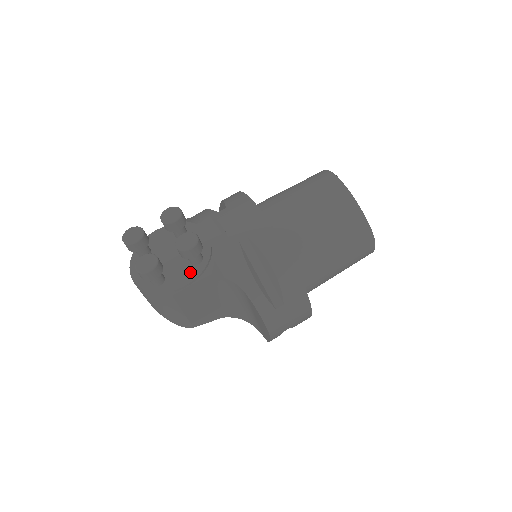
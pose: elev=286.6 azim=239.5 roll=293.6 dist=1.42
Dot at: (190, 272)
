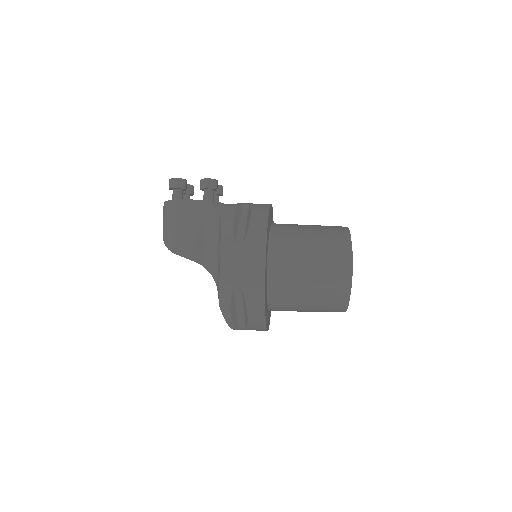
Dot at: occluded
